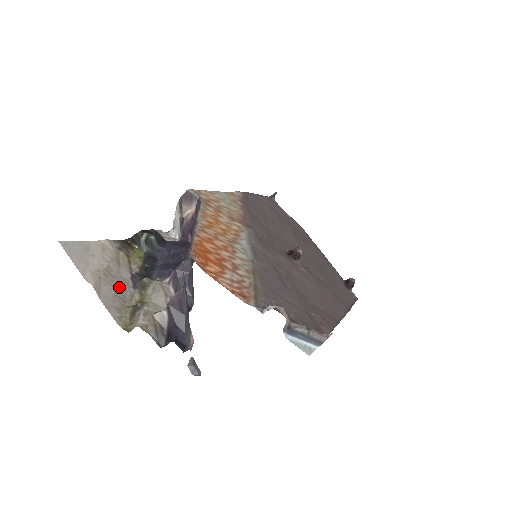
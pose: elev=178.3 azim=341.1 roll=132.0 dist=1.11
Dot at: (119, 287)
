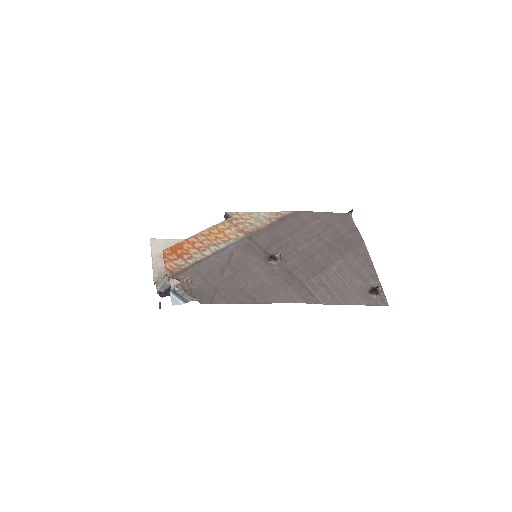
Dot at: occluded
